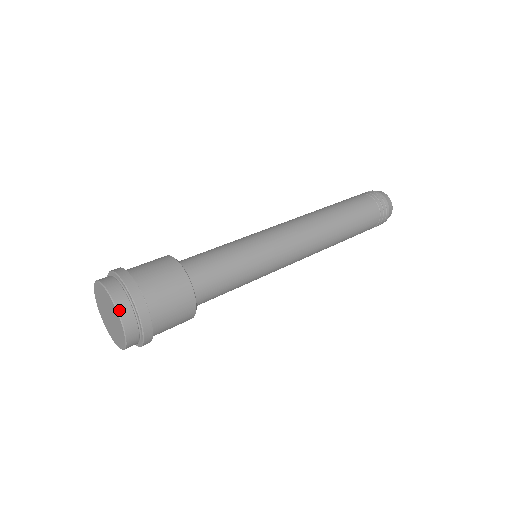
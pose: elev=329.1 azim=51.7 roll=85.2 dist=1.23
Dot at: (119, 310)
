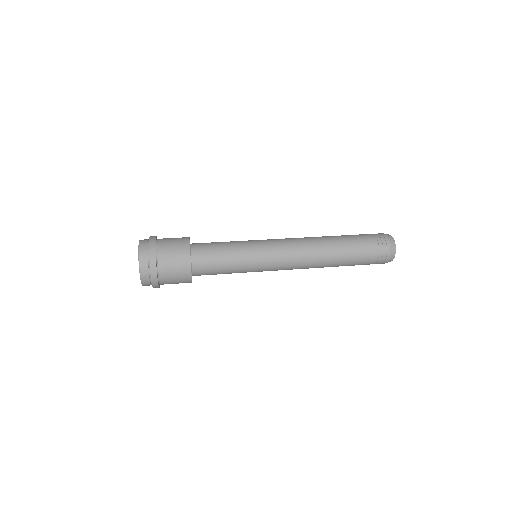
Dot at: (140, 257)
